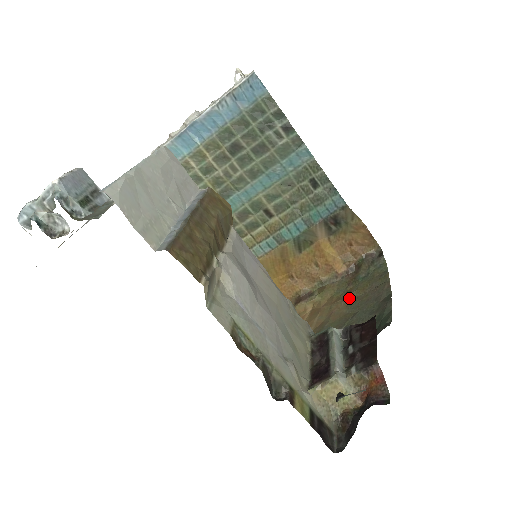
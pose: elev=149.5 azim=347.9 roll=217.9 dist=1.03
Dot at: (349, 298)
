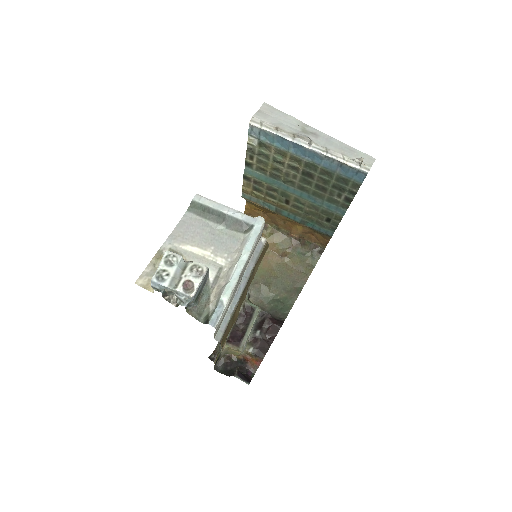
Dot at: (282, 259)
